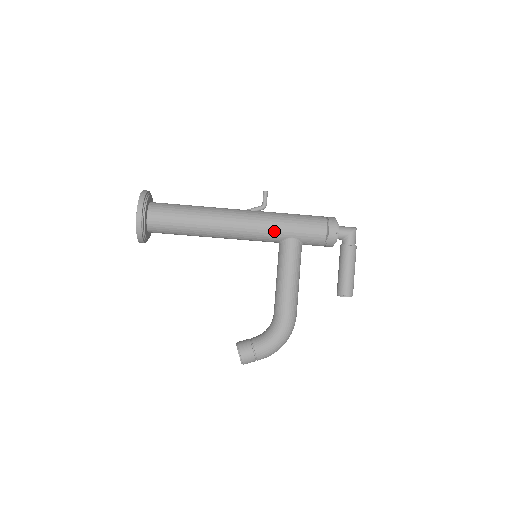
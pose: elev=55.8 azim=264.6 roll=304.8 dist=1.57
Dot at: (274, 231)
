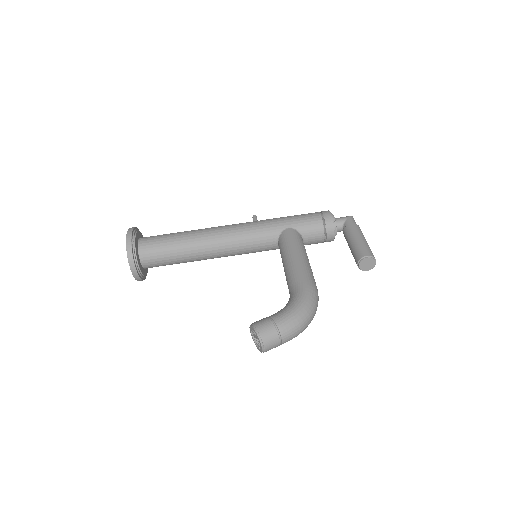
Dot at: (267, 226)
